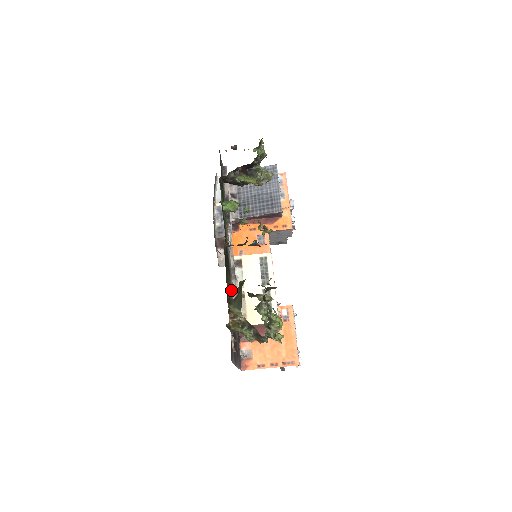
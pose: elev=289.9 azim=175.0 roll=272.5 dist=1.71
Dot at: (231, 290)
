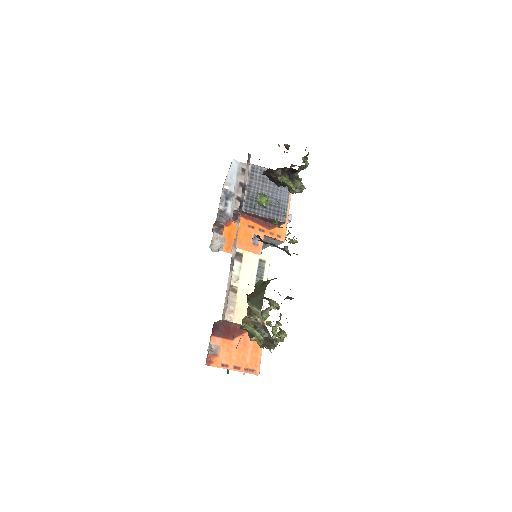
Dot at: occluded
